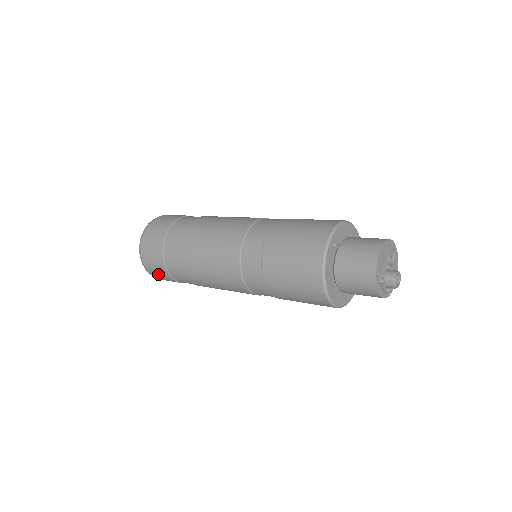
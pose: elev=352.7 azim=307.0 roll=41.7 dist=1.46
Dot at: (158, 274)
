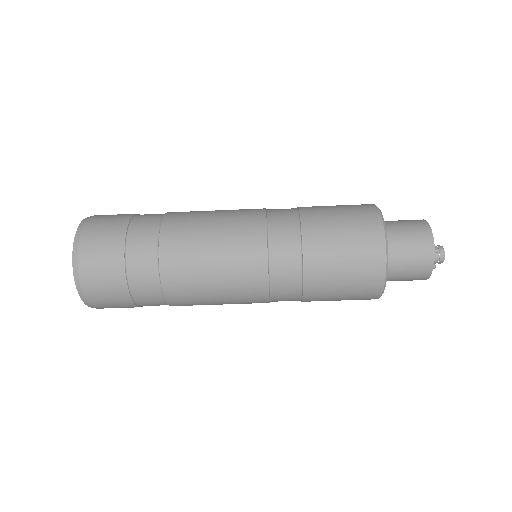
Dot at: (100, 280)
